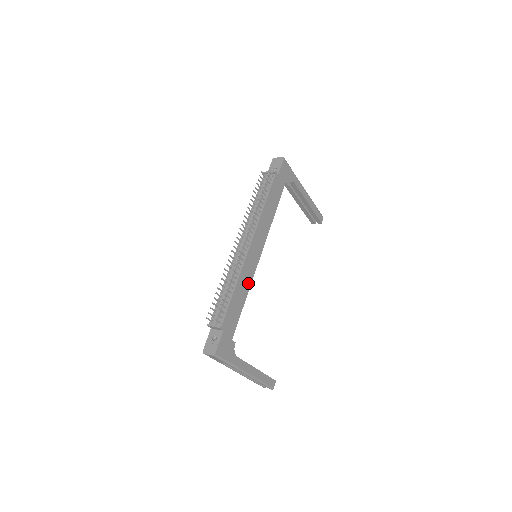
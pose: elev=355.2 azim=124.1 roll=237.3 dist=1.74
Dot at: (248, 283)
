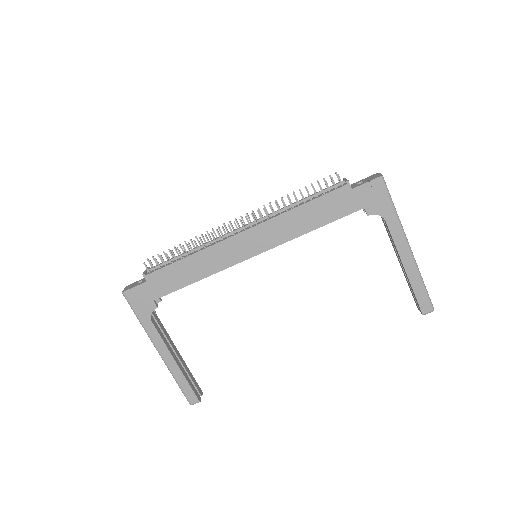
Dot at: (213, 268)
